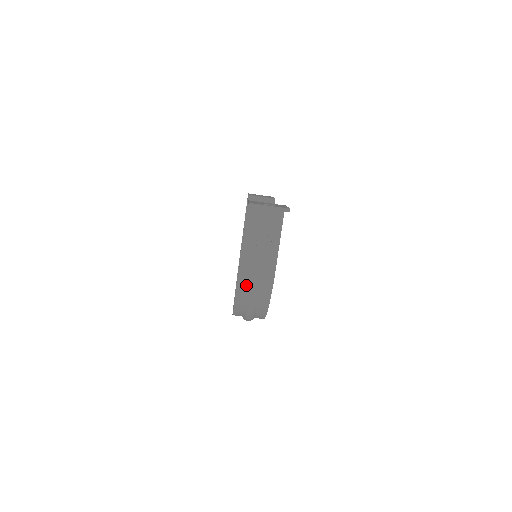
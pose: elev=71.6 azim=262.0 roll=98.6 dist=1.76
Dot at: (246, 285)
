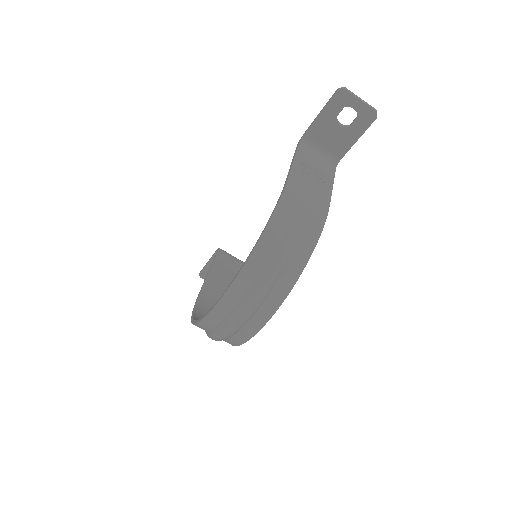
Dot at: (290, 208)
